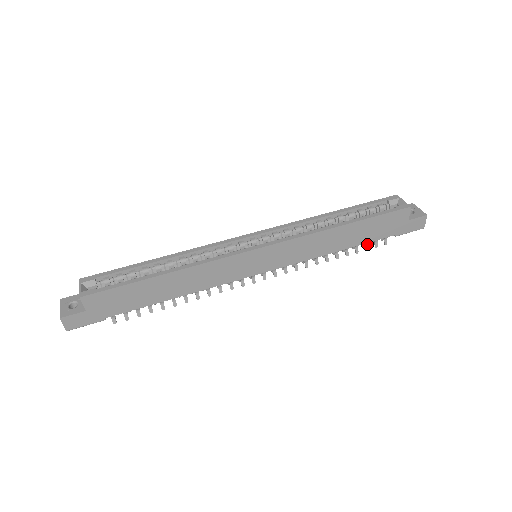
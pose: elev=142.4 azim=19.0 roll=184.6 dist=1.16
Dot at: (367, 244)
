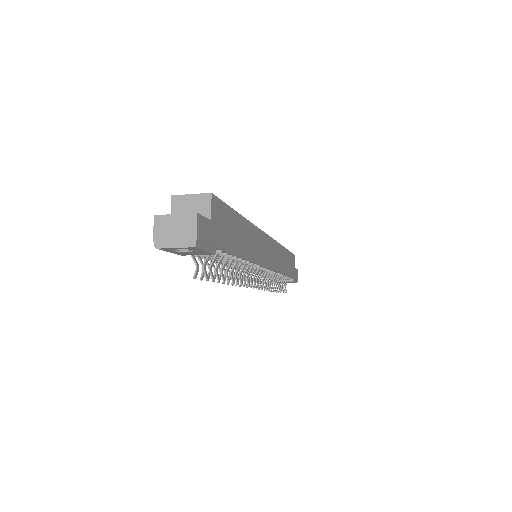
Dot at: (282, 287)
